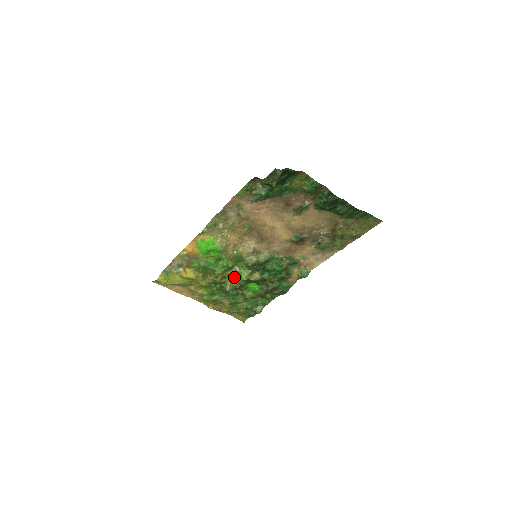
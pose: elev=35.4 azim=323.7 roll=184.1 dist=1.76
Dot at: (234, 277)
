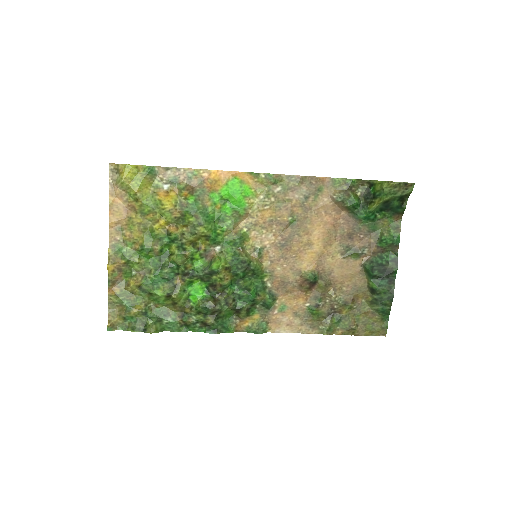
Dot at: (199, 257)
